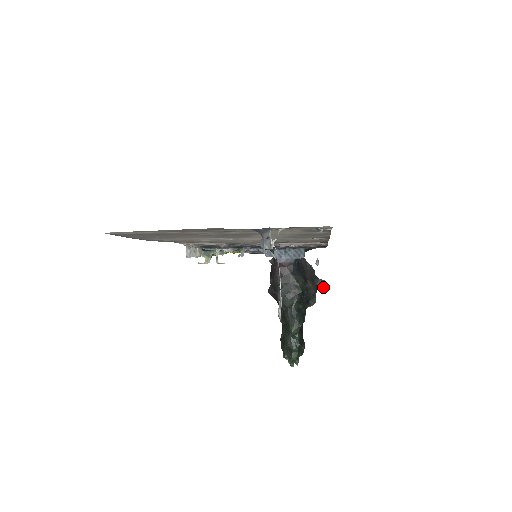
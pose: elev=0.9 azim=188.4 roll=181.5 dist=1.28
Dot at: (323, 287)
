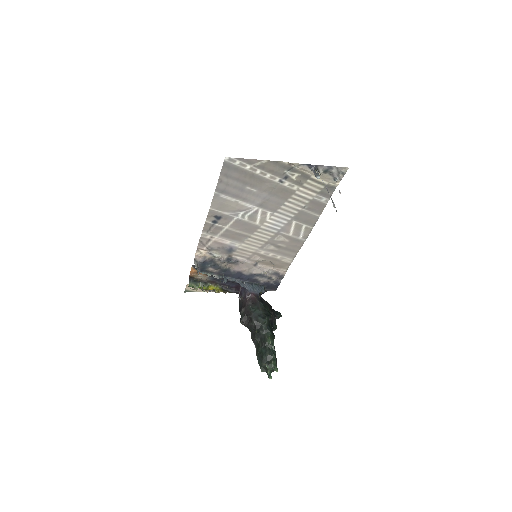
Dot at: occluded
